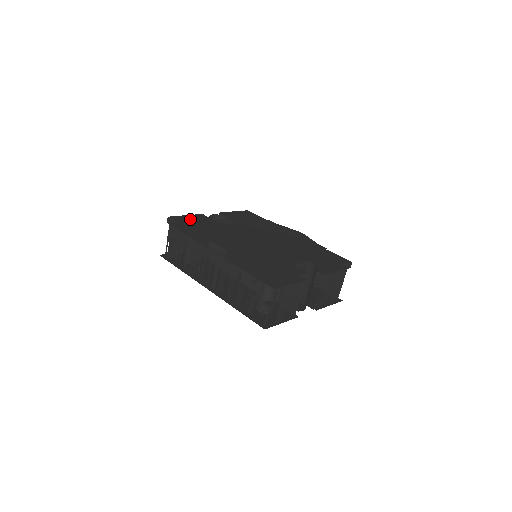
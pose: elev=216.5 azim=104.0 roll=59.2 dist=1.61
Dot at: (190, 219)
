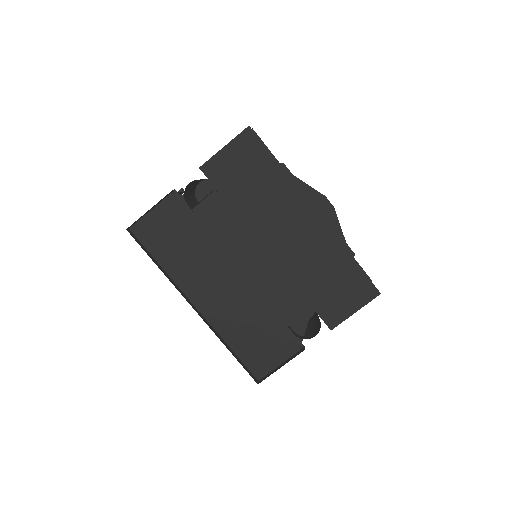
Dot at: (156, 225)
